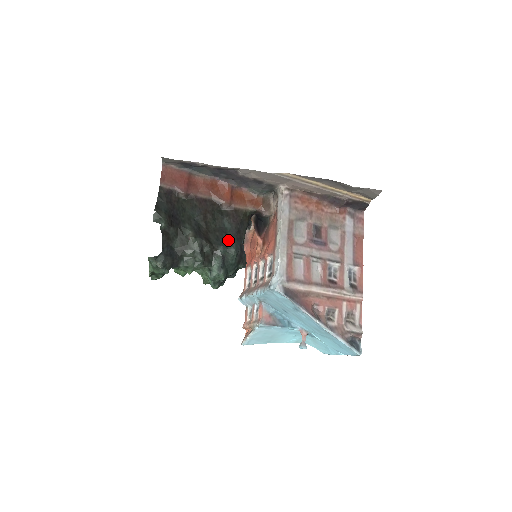
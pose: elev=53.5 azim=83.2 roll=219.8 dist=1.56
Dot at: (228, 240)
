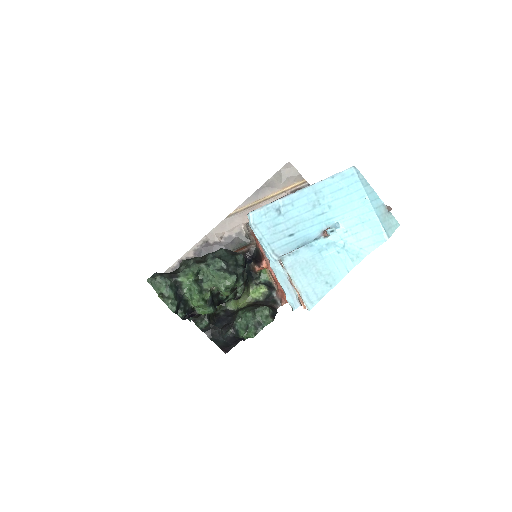
Dot at: occluded
